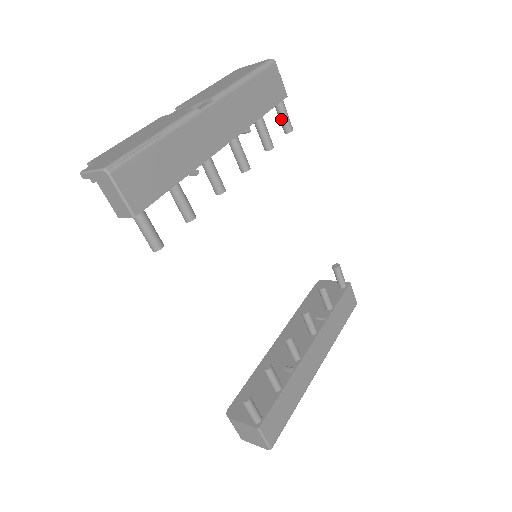
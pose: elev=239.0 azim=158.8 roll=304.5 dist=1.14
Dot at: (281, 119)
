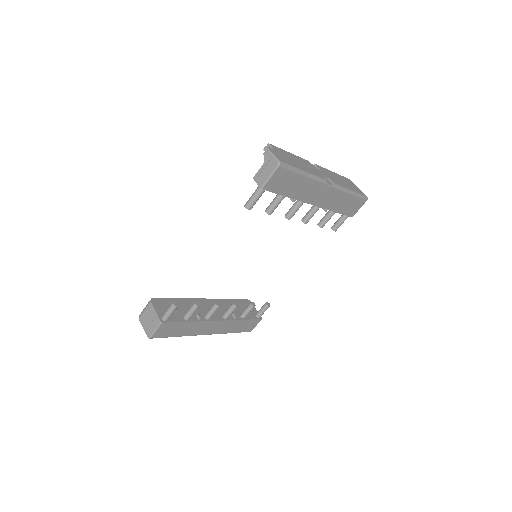
Dot at: (338, 221)
